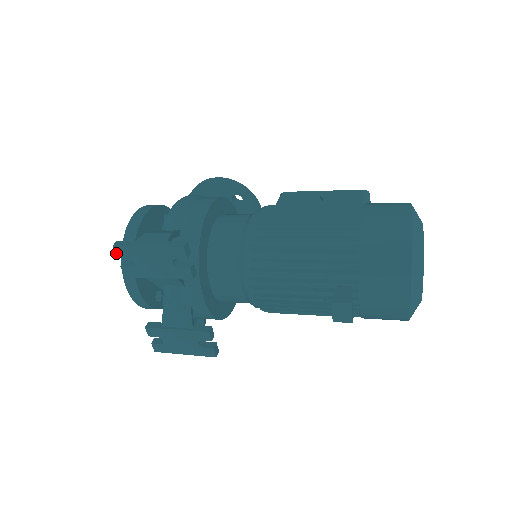
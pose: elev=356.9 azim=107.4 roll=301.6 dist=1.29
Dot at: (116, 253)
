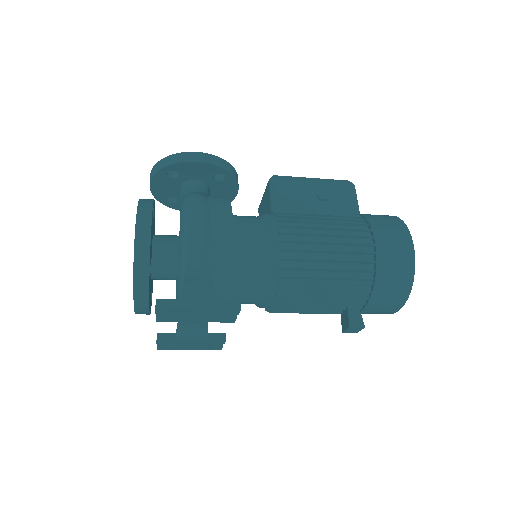
Dot at: (156, 312)
